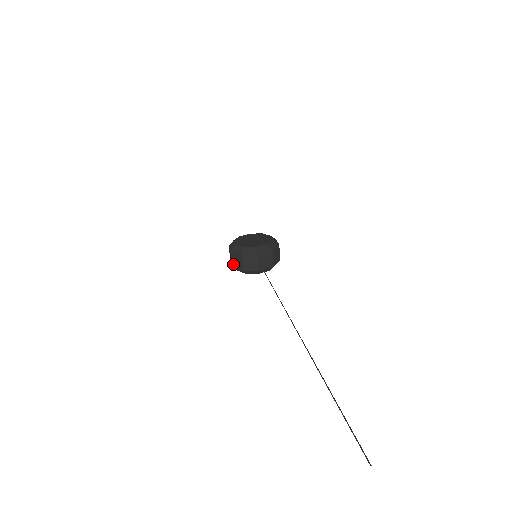
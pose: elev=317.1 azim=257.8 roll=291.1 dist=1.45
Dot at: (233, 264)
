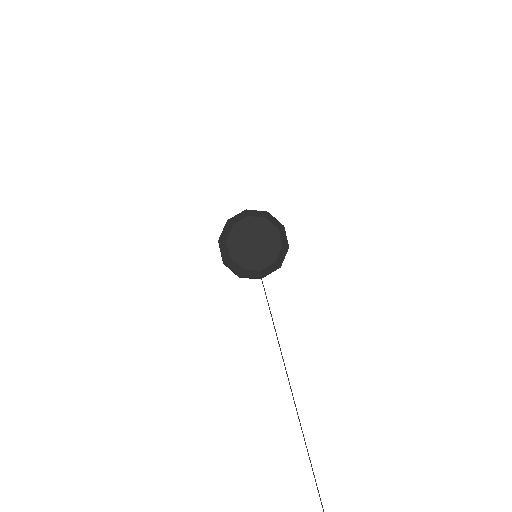
Dot at: (225, 265)
